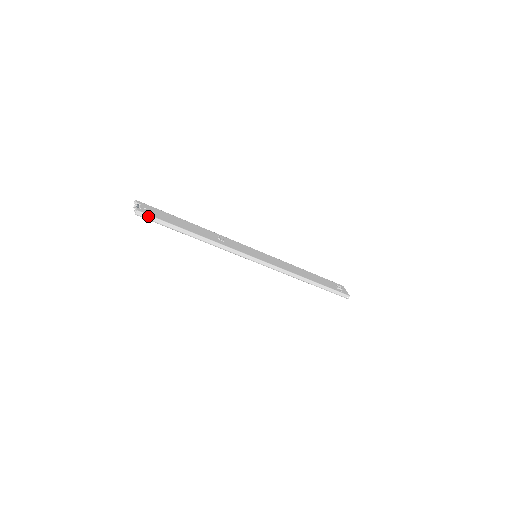
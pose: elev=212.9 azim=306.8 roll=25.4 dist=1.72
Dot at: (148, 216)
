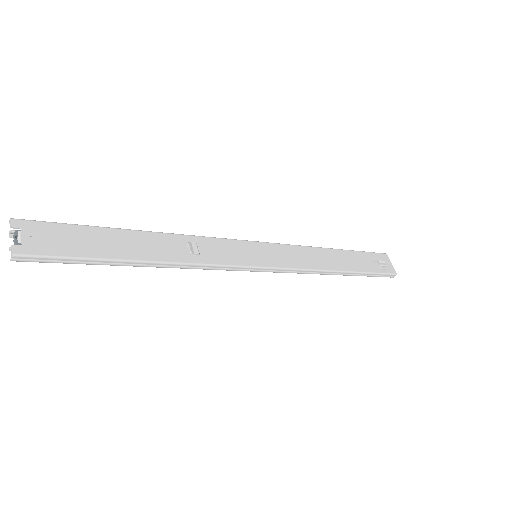
Dot at: (40, 258)
